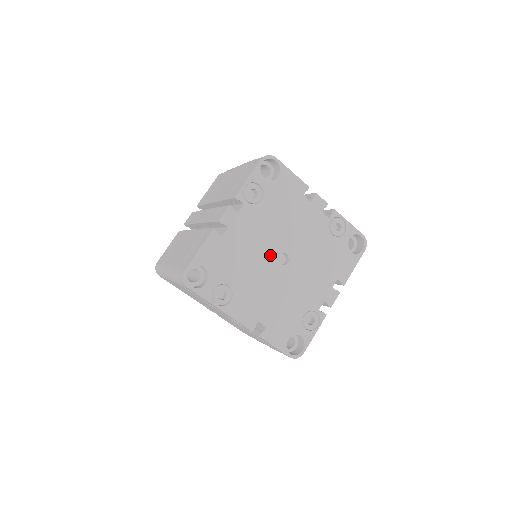
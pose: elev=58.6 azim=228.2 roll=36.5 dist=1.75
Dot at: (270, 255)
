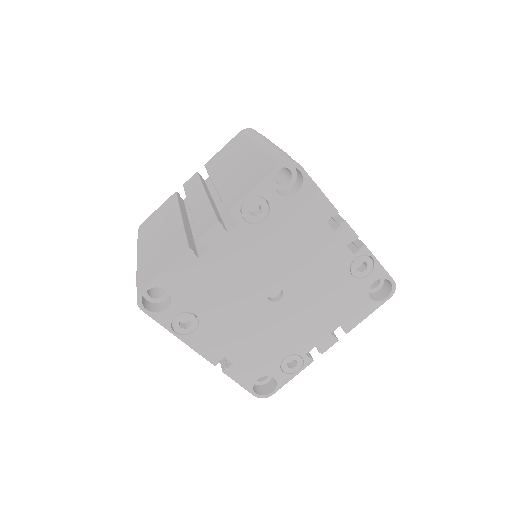
Dot at: (259, 288)
